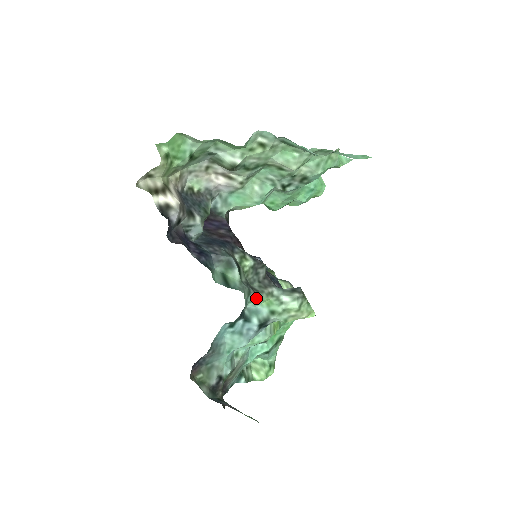
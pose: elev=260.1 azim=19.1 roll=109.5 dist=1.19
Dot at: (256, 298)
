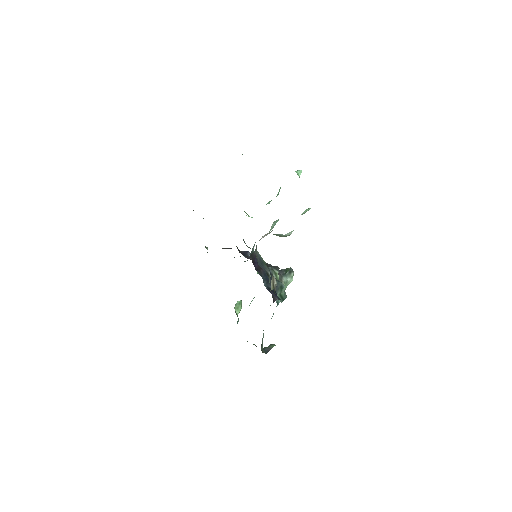
Dot at: occluded
